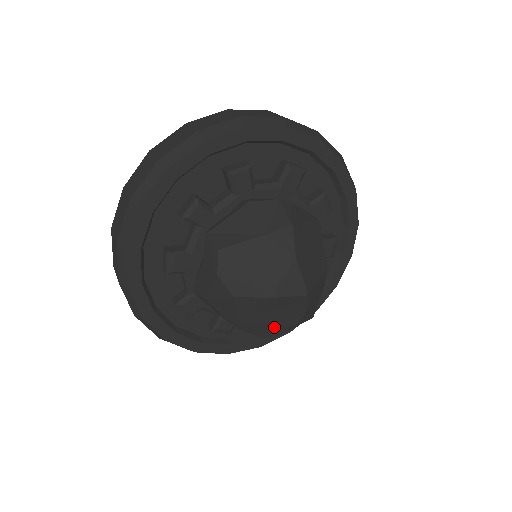
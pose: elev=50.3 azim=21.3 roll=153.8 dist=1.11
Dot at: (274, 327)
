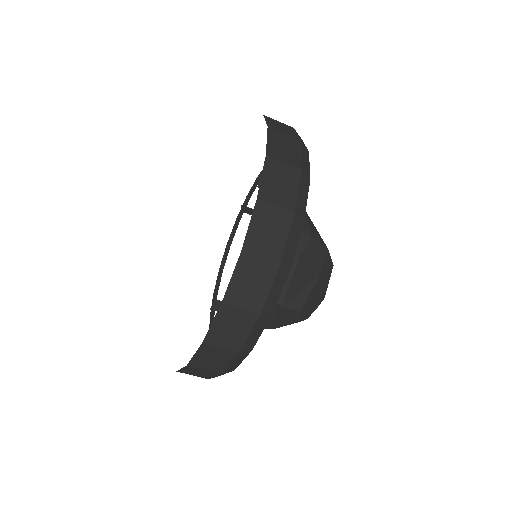
Dot at: occluded
